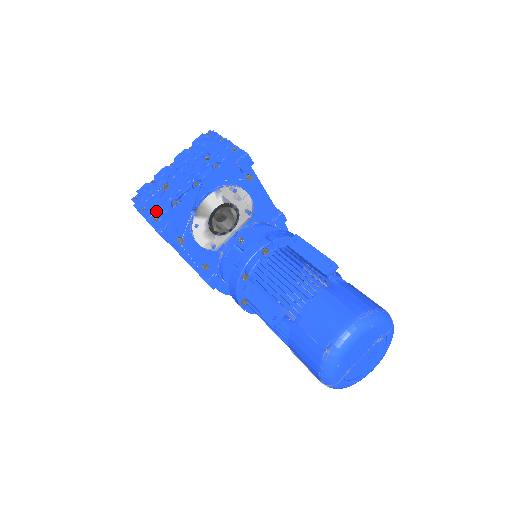
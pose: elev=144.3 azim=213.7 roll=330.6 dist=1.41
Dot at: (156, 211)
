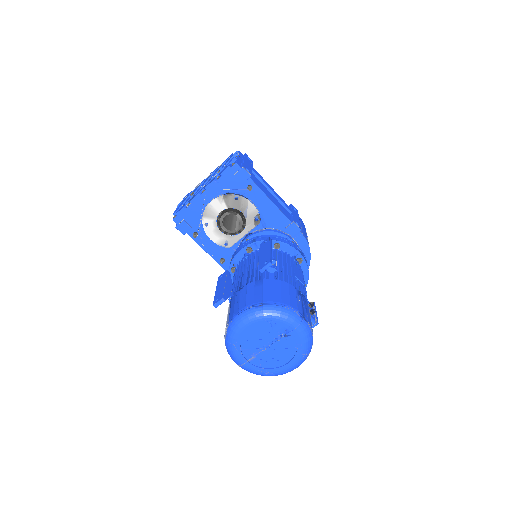
Dot at: (177, 210)
